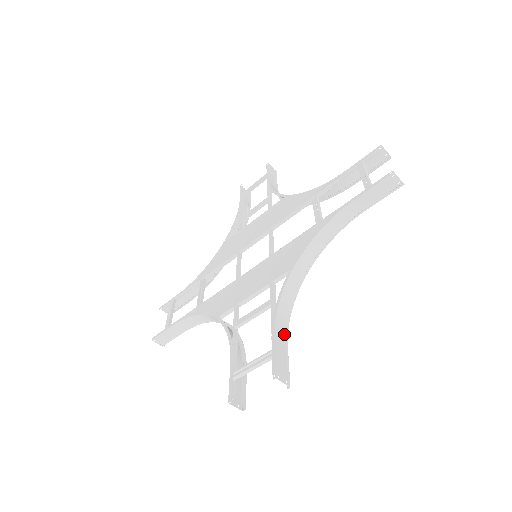
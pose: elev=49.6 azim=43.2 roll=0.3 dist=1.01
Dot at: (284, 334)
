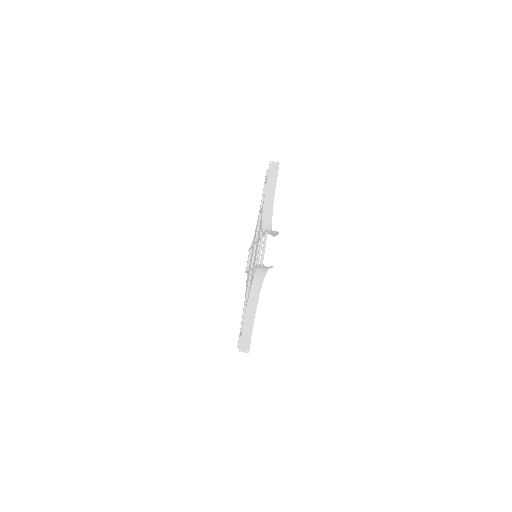
Dot at: occluded
